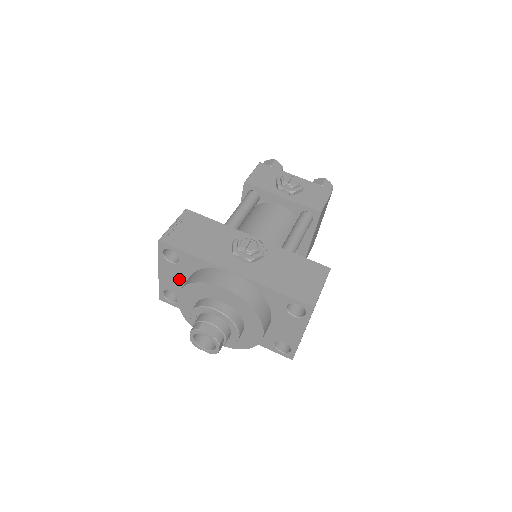
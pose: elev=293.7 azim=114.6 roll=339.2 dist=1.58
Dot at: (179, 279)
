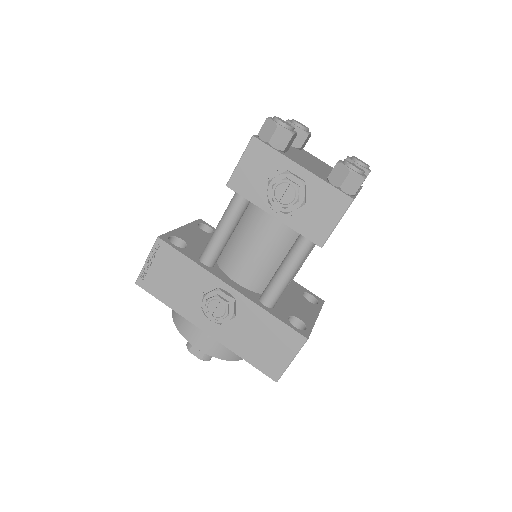
Dot at: occluded
